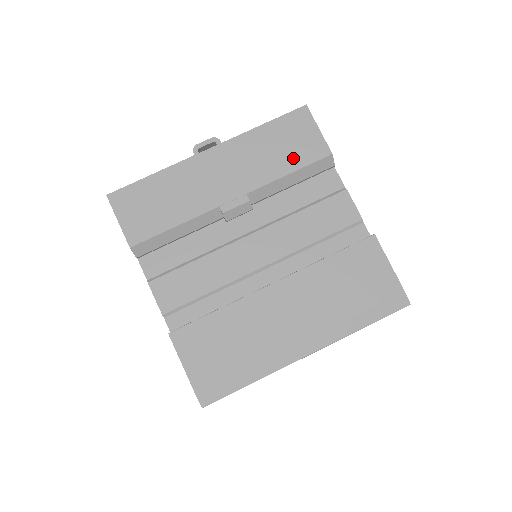
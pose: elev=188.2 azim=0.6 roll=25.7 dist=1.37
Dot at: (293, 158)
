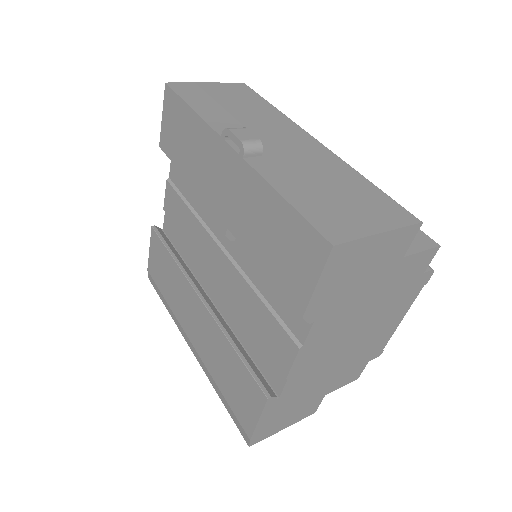
Dot at: (274, 264)
